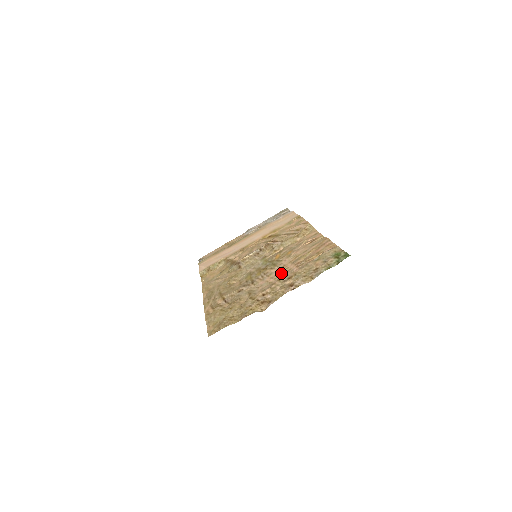
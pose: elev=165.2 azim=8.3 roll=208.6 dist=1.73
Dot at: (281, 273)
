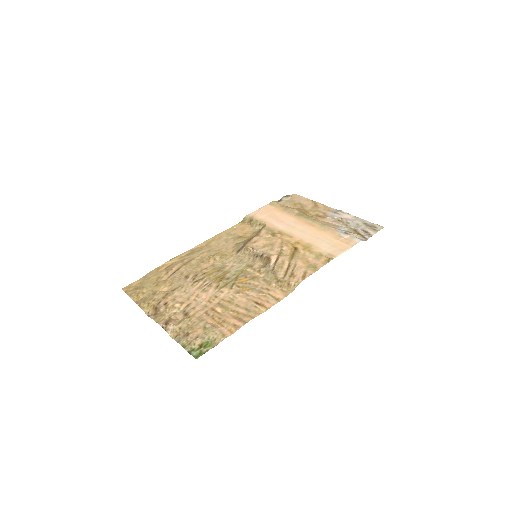
Dot at: (203, 301)
